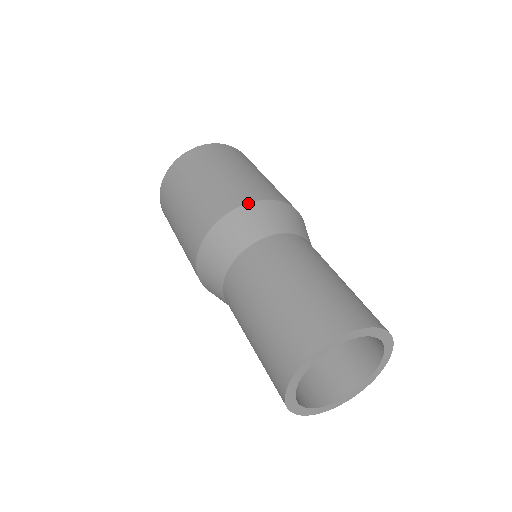
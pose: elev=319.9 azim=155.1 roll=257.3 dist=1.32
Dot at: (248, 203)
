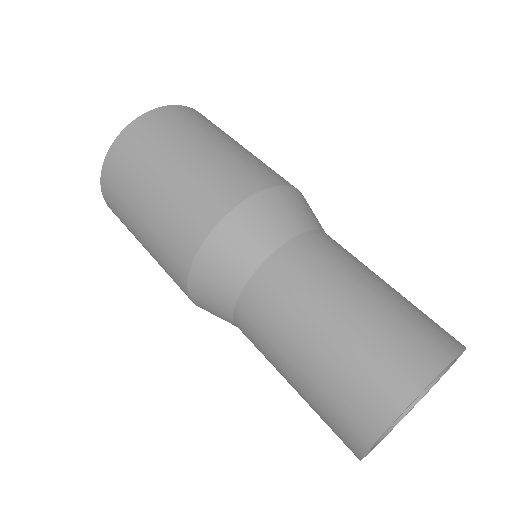
Dot at: (233, 209)
